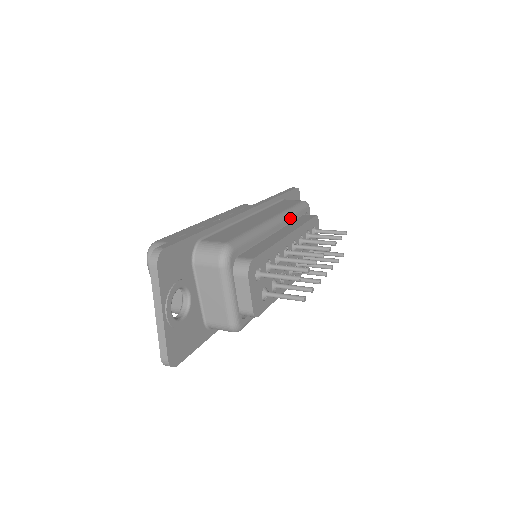
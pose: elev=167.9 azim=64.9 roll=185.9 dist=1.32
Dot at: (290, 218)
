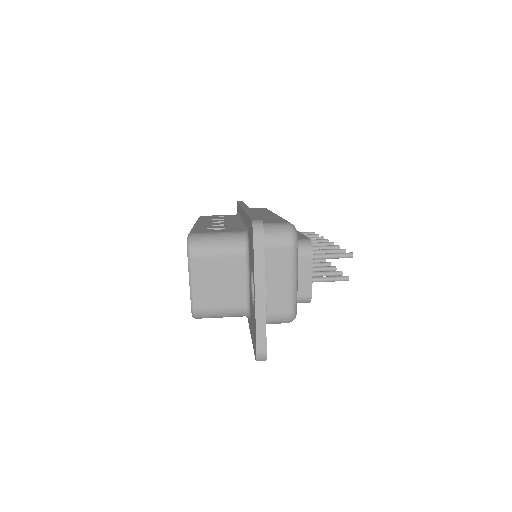
Dot at: occluded
